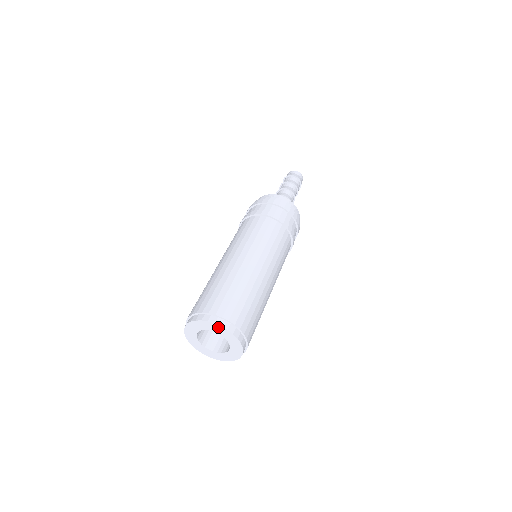
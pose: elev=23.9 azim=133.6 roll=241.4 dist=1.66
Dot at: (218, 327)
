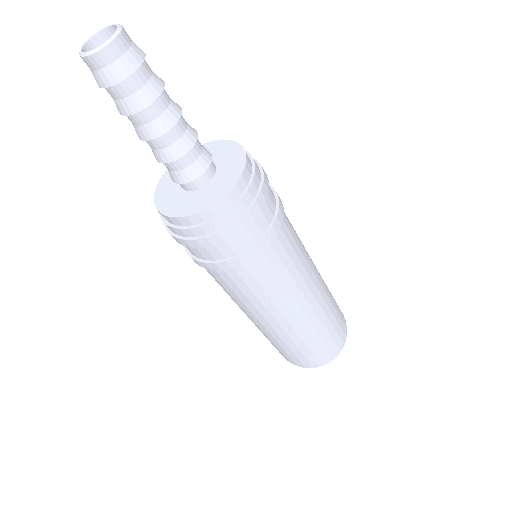
Dot at: occluded
